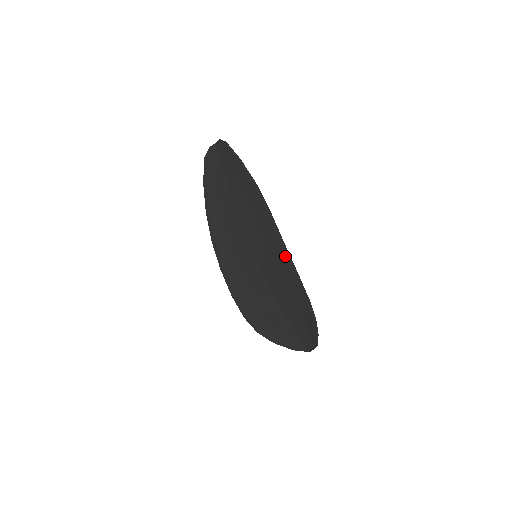
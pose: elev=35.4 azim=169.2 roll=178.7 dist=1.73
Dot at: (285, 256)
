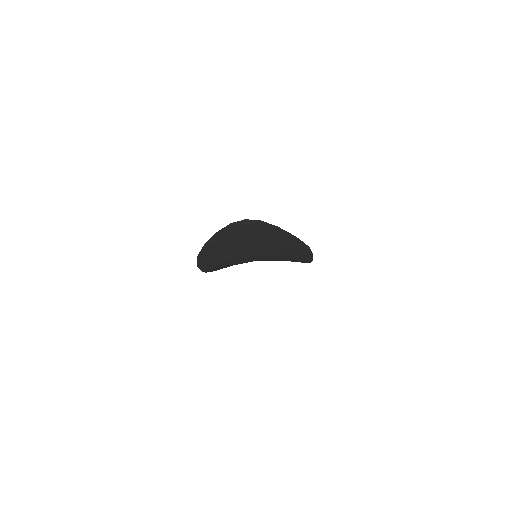
Dot at: occluded
